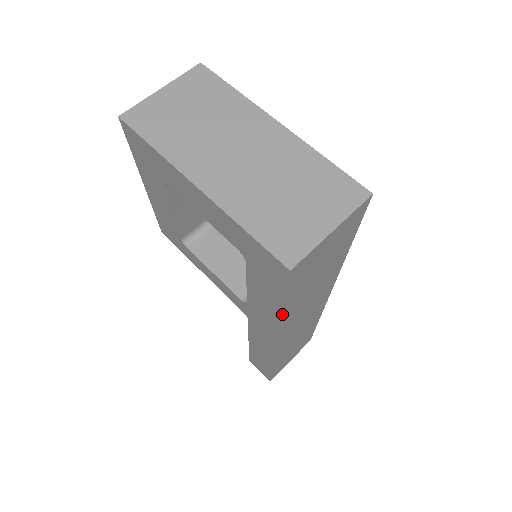
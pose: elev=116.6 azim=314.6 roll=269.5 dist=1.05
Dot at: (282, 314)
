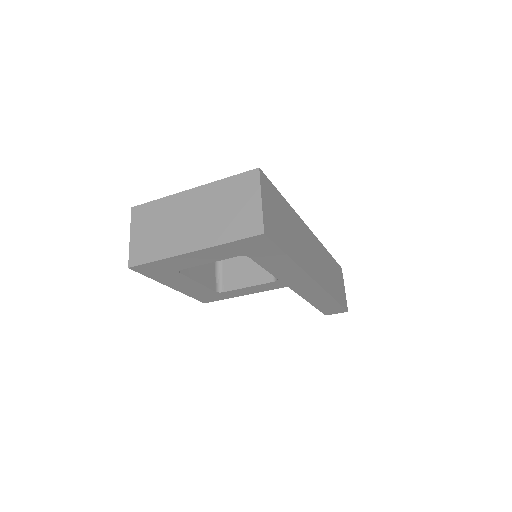
Dot at: (292, 260)
